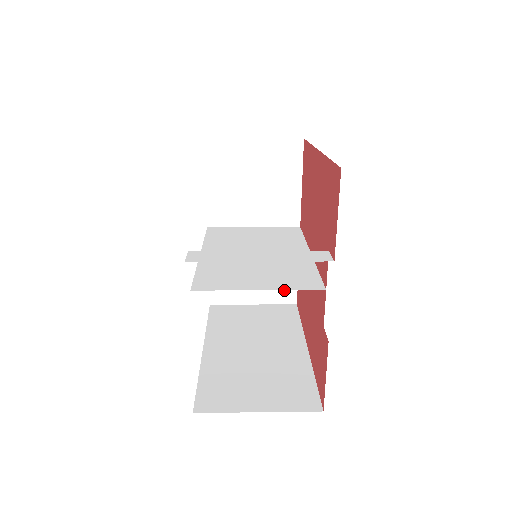
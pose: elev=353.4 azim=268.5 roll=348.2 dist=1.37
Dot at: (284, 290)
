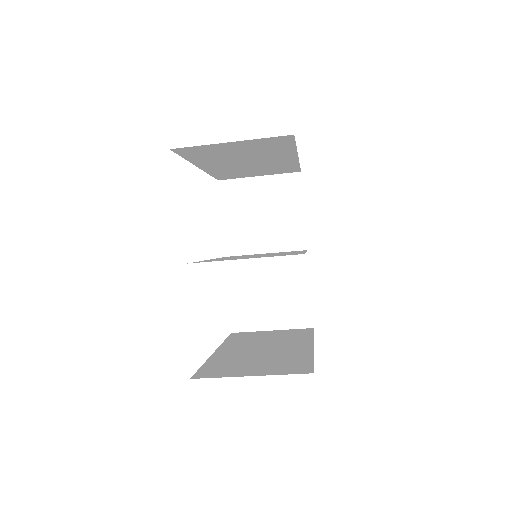
Dot at: (300, 314)
